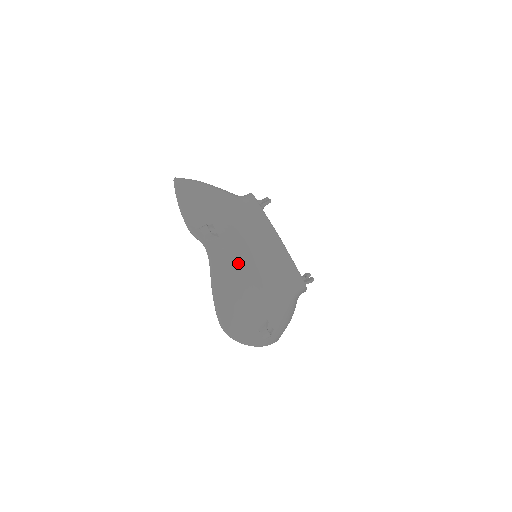
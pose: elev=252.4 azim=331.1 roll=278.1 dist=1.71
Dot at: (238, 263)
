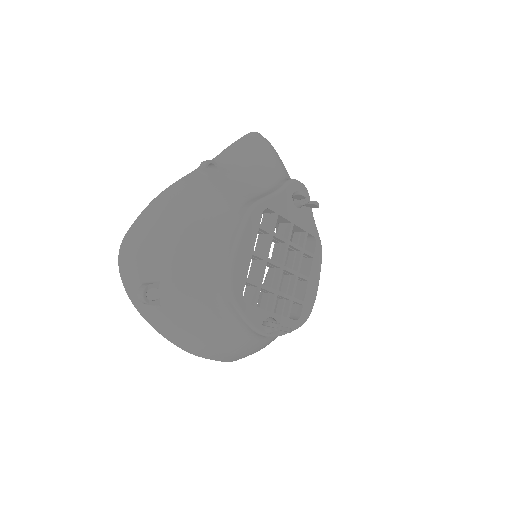
Dot at: (189, 202)
